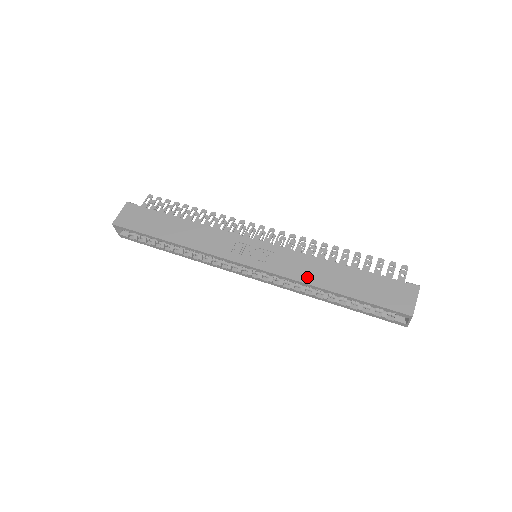
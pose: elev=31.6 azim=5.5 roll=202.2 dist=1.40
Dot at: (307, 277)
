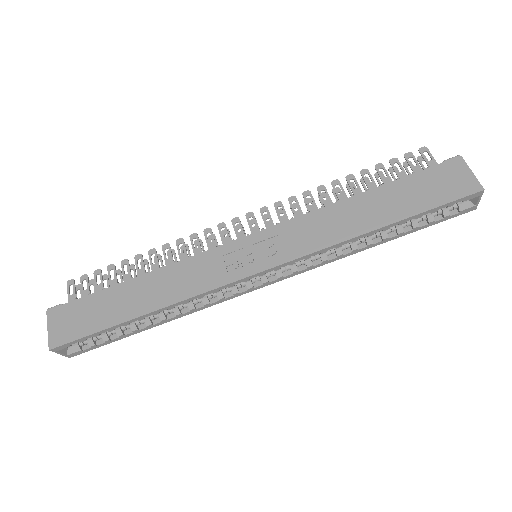
Dot at: (338, 234)
